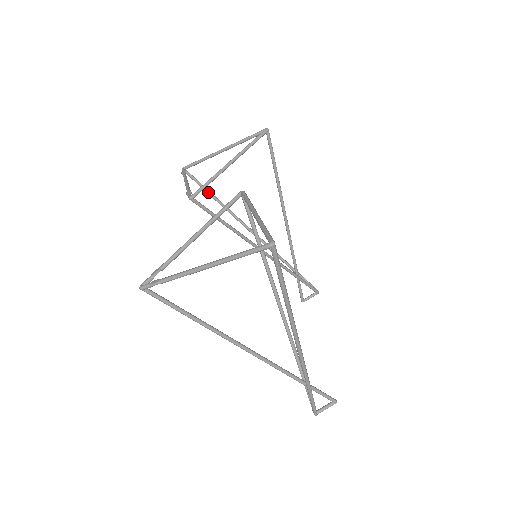
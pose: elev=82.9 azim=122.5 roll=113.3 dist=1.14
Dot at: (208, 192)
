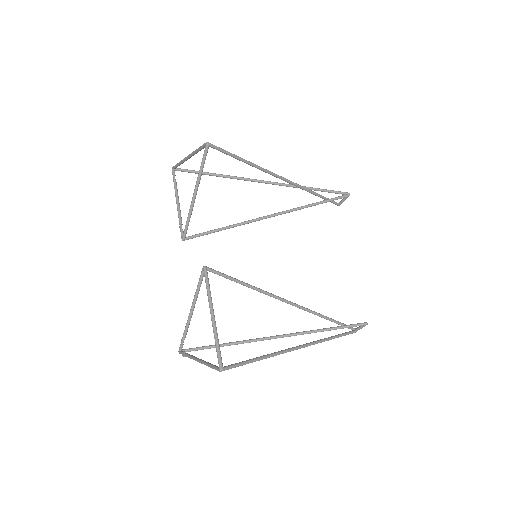
Dot at: (204, 174)
